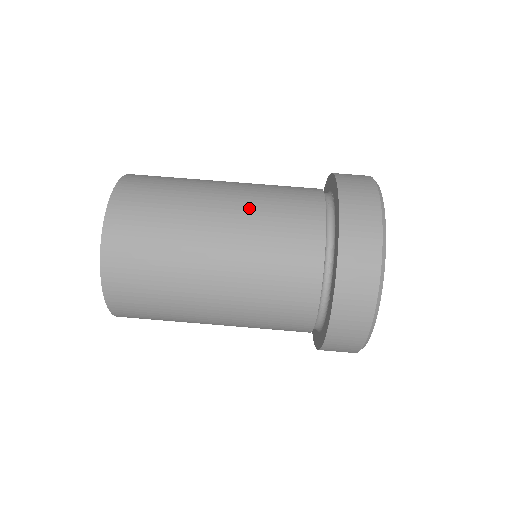
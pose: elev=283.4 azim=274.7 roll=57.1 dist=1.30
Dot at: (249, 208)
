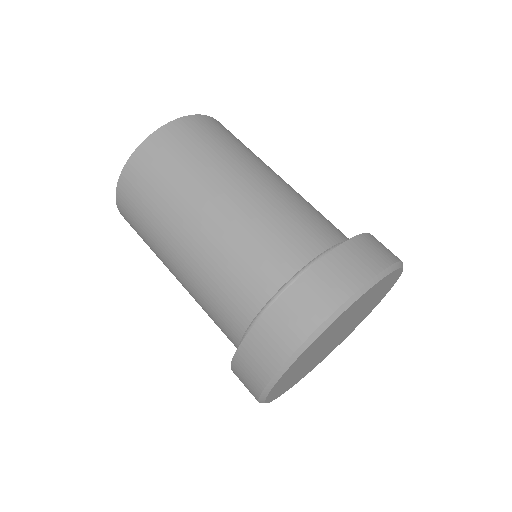
Dot at: (223, 234)
